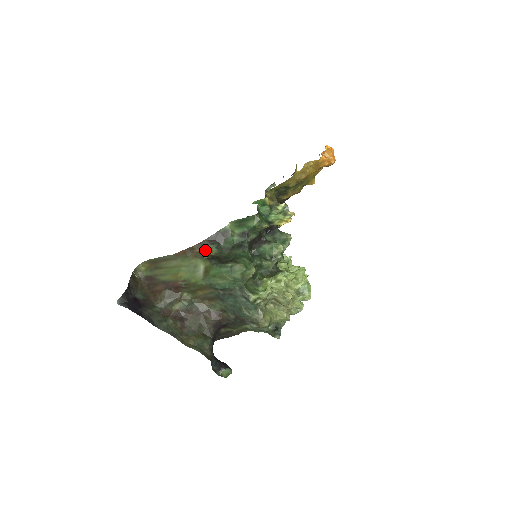
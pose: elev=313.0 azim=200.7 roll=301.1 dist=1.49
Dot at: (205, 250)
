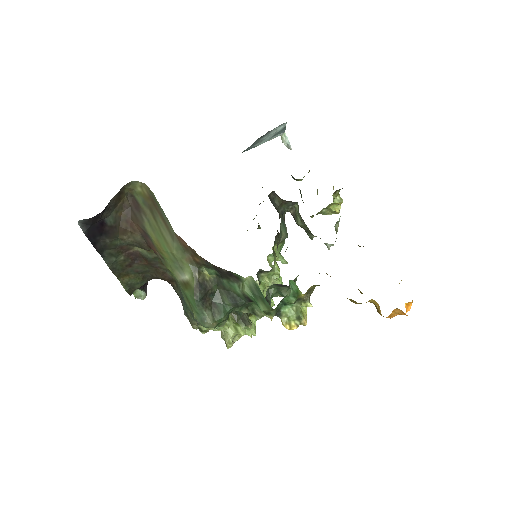
Dot at: (205, 266)
